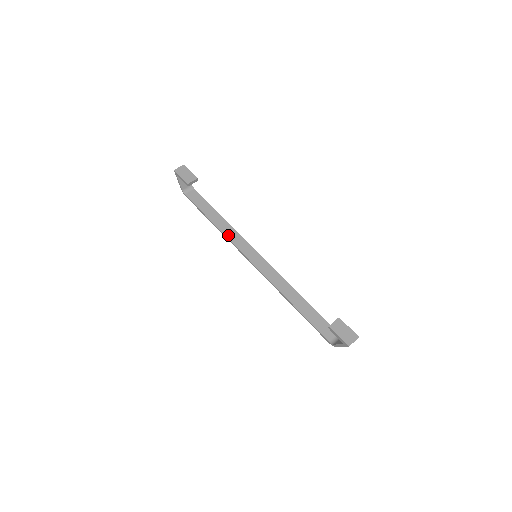
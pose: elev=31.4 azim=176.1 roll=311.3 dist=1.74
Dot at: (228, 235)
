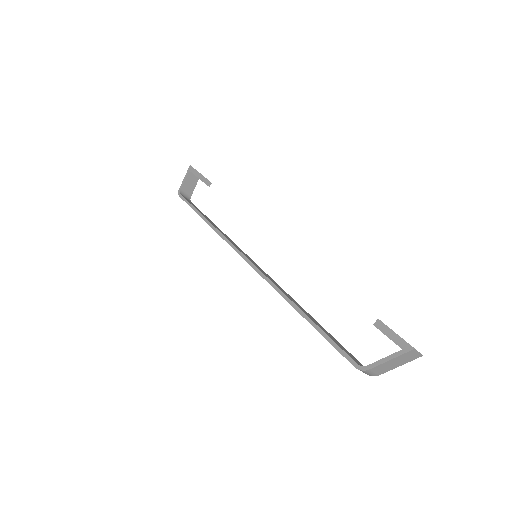
Dot at: (222, 233)
